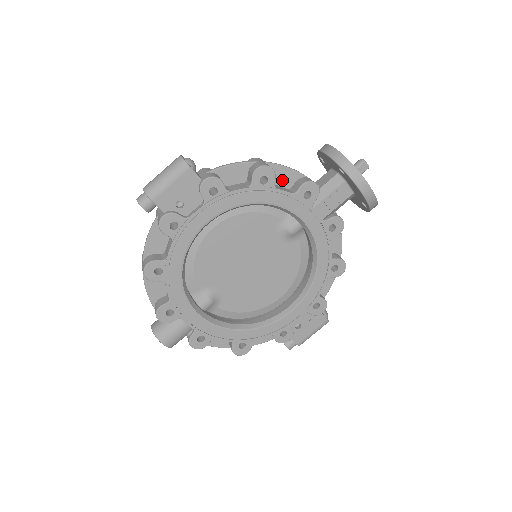
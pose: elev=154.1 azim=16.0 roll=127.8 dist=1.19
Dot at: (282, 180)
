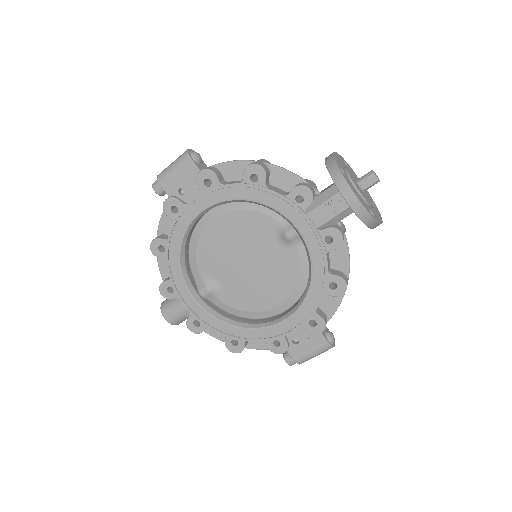
Dot at: (281, 182)
